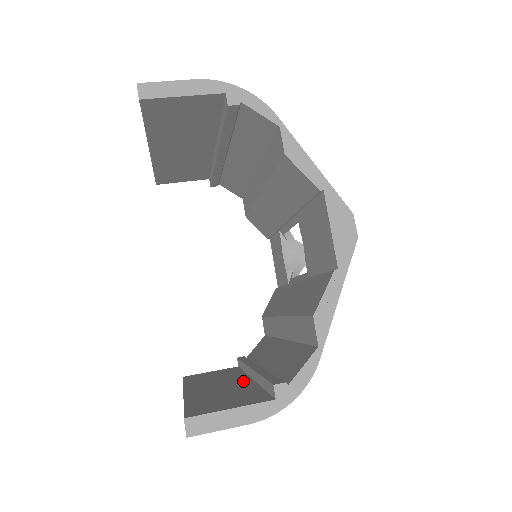
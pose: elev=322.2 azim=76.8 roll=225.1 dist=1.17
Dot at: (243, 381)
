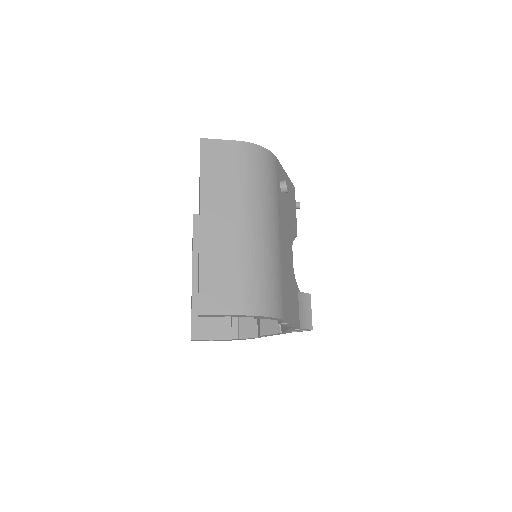
Dot at: occluded
